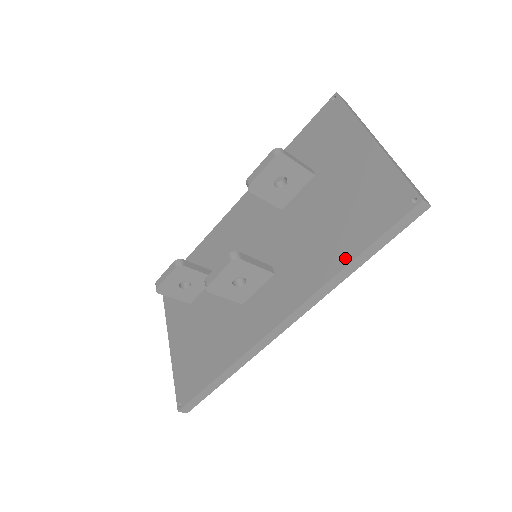
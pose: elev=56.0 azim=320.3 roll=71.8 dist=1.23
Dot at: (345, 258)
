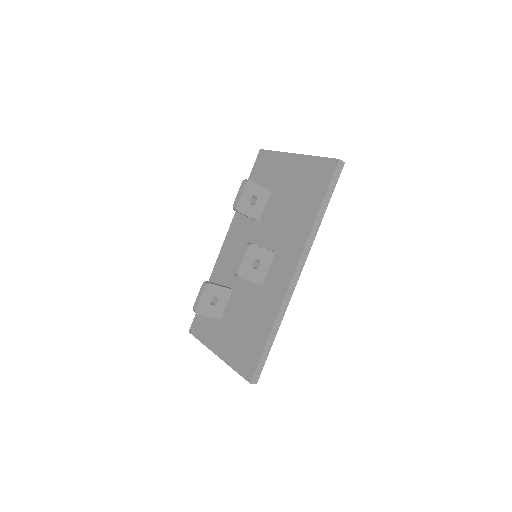
Dot at: (314, 211)
